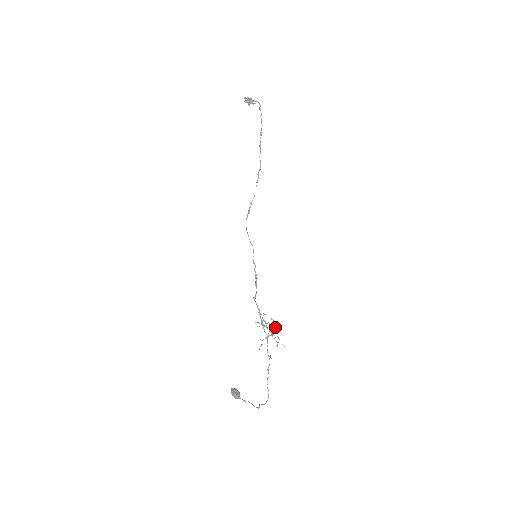
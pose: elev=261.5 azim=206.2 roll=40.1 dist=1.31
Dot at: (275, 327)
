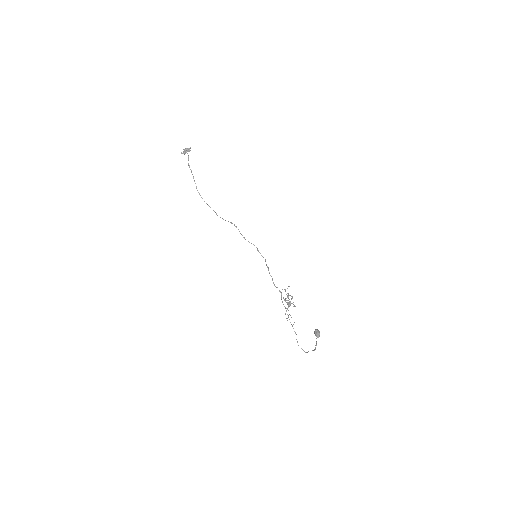
Dot at: (291, 299)
